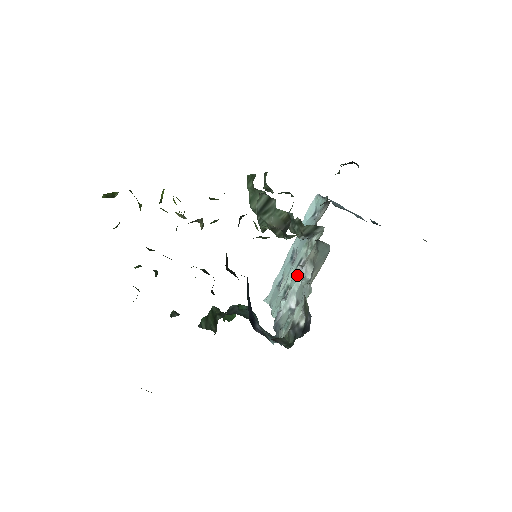
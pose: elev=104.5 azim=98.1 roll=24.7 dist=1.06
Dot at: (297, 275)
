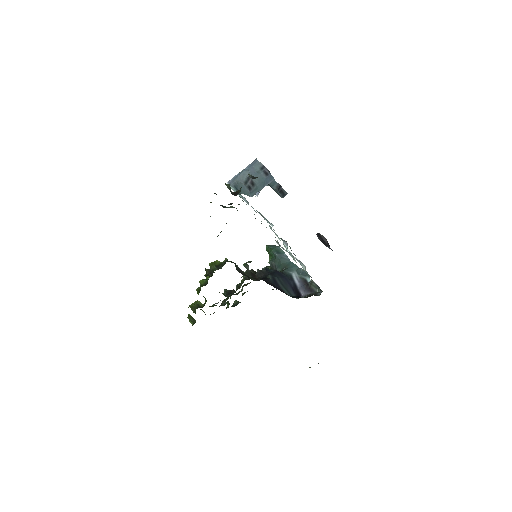
Dot at: occluded
